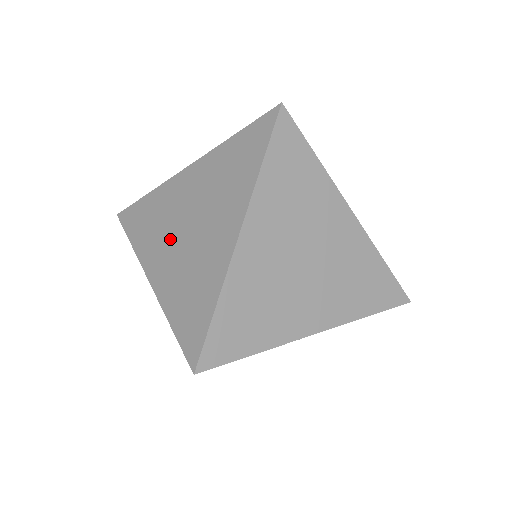
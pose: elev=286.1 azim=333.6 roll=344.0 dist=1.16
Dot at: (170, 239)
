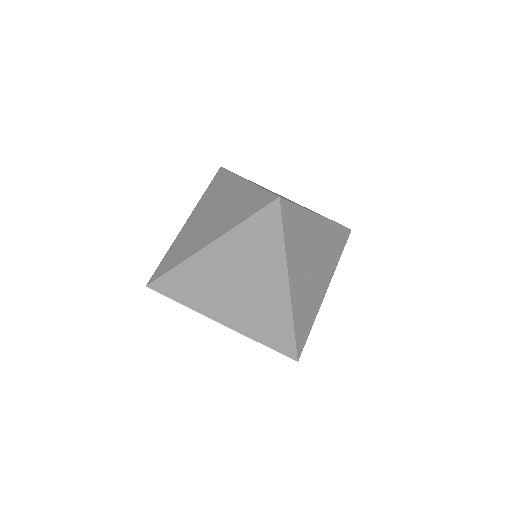
Dot at: (205, 212)
